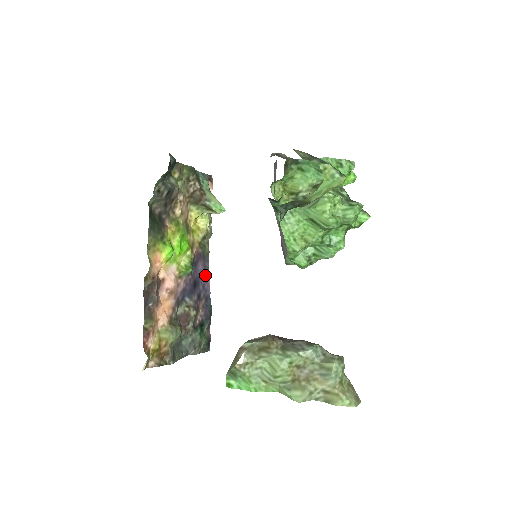
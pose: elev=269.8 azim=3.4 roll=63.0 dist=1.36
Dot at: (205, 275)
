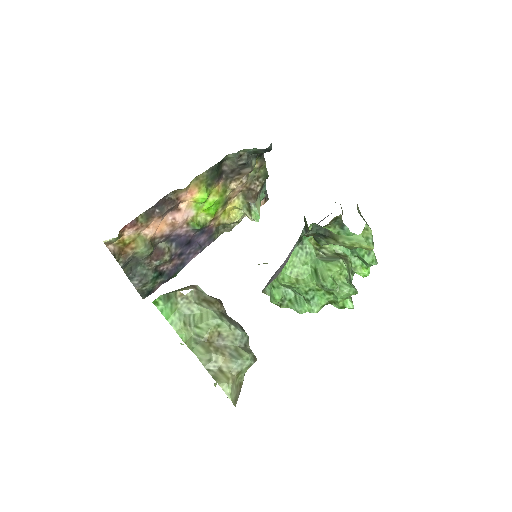
Dot at: (199, 248)
